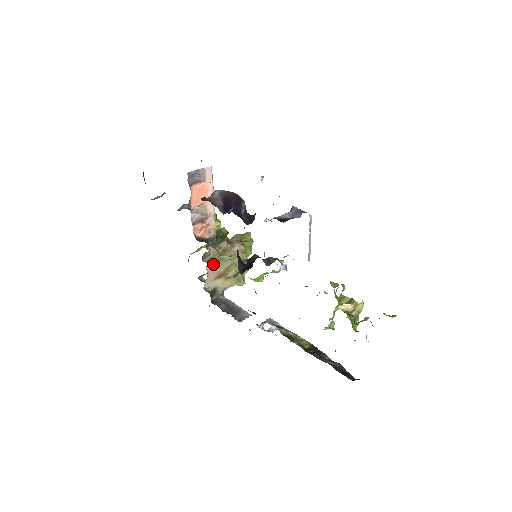
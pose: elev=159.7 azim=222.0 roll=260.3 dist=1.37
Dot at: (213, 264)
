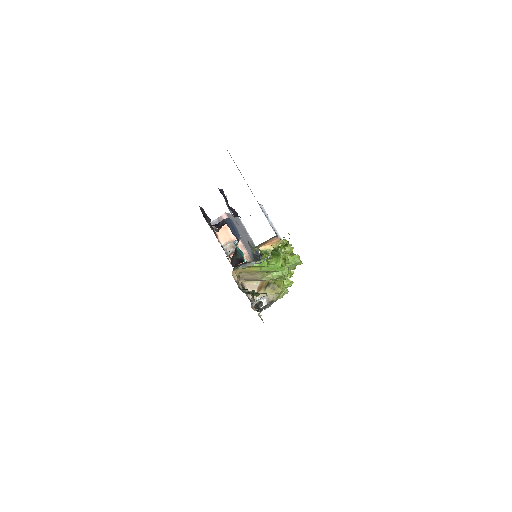
Dot at: occluded
